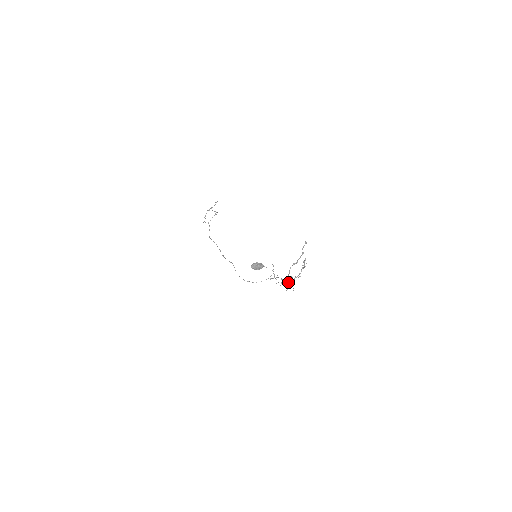
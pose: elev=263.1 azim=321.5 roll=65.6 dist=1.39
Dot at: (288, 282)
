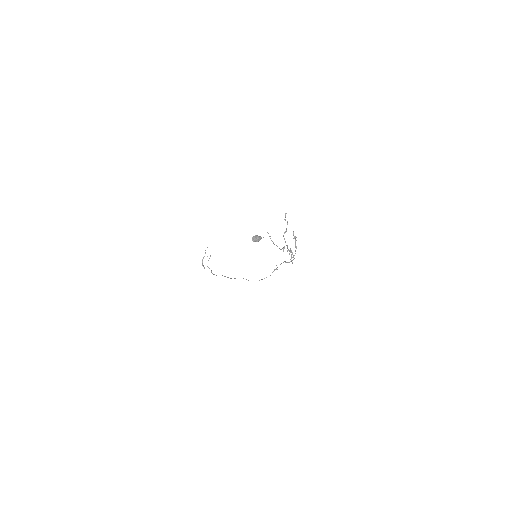
Dot at: (289, 253)
